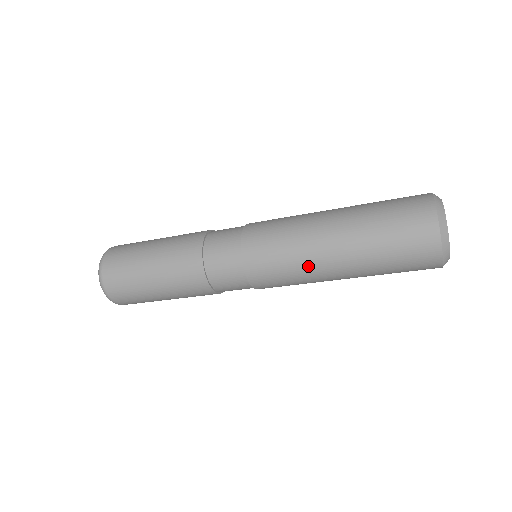
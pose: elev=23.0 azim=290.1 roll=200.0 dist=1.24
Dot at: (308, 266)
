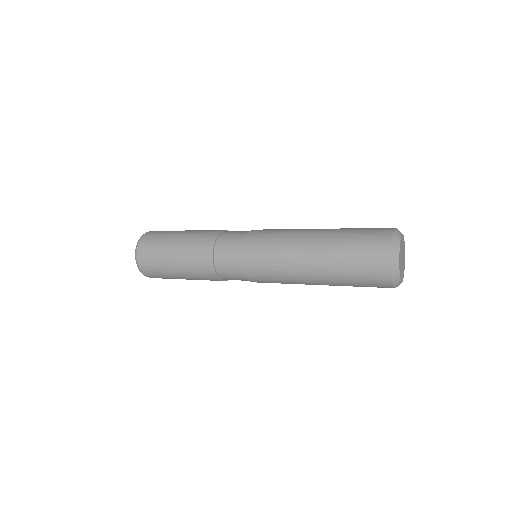
Dot at: (291, 273)
